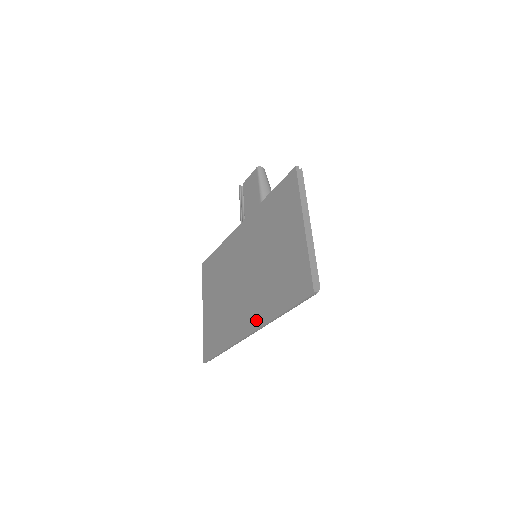
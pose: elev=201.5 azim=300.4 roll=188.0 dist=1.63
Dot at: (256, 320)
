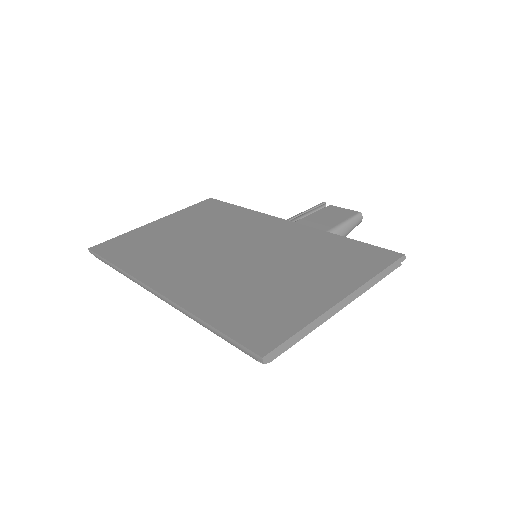
Dot at: (177, 291)
